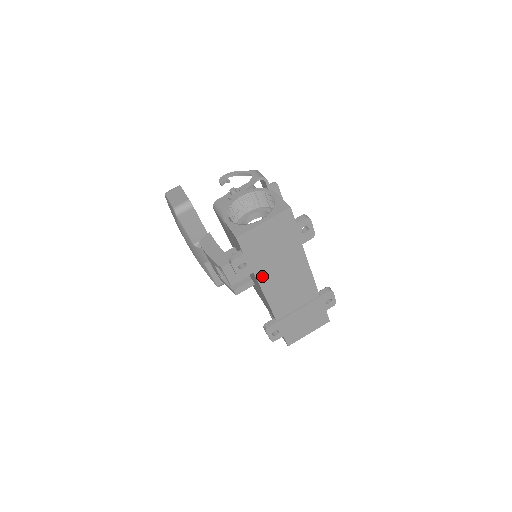
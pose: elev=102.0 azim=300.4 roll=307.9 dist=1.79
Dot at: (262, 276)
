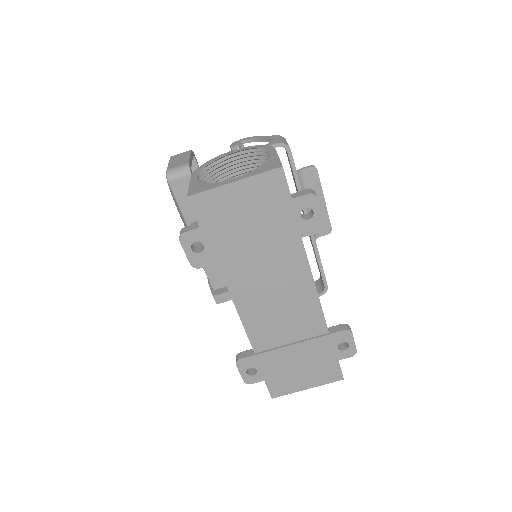
Dot at: (232, 274)
